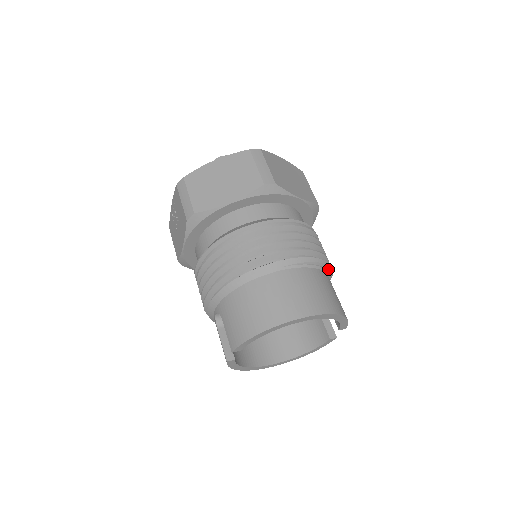
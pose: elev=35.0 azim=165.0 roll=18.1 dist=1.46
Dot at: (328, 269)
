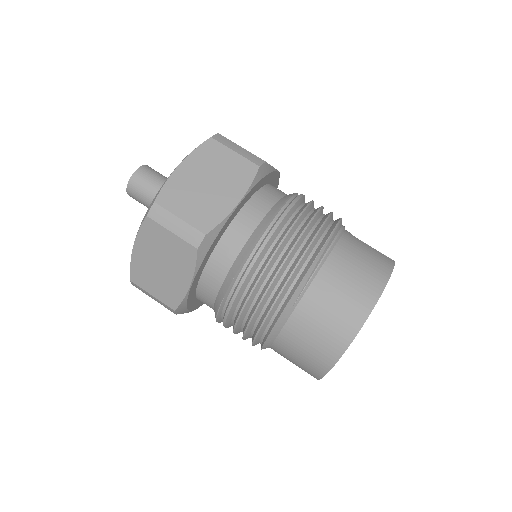
Dot at: (332, 240)
